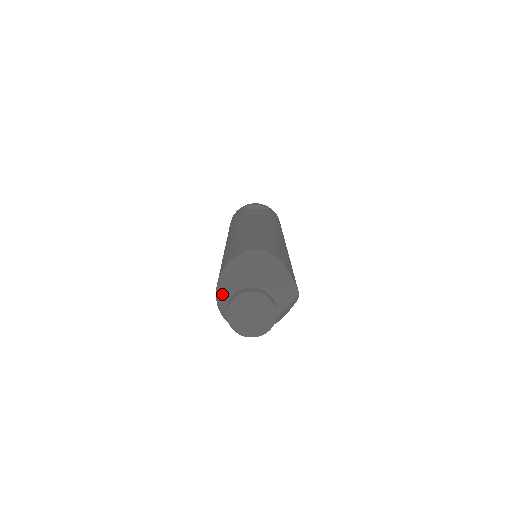
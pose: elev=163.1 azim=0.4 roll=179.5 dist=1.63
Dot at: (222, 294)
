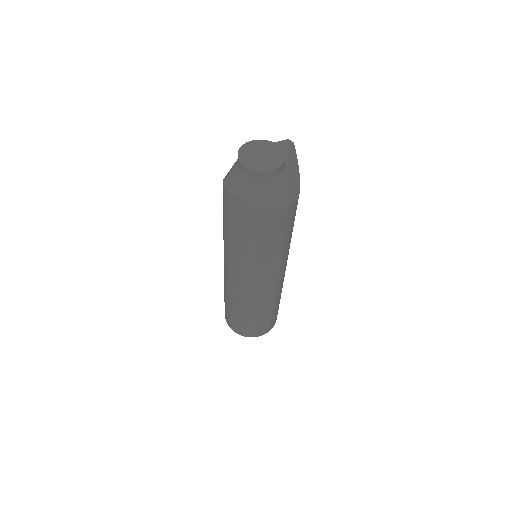
Dot at: (230, 175)
